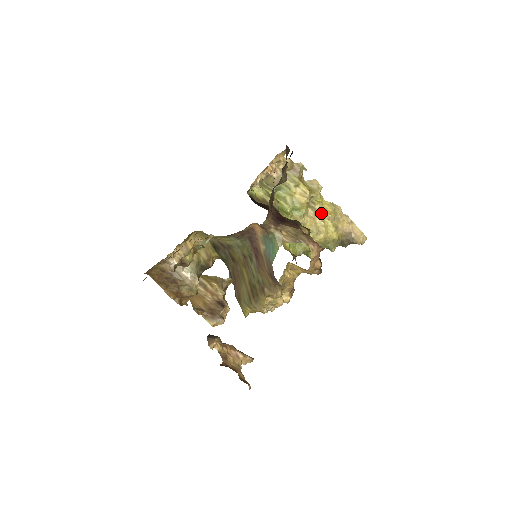
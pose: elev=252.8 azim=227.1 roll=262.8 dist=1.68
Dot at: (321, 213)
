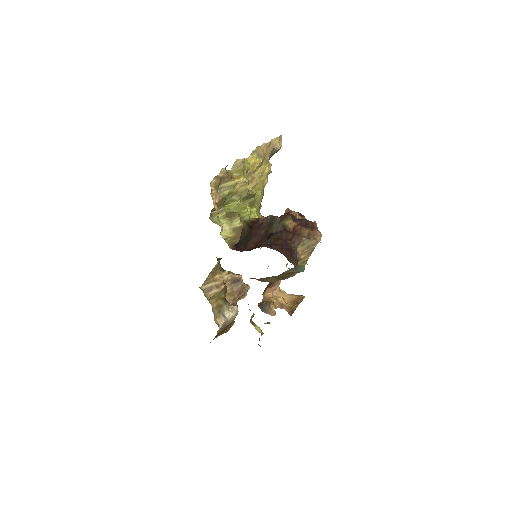
Dot at: (254, 170)
